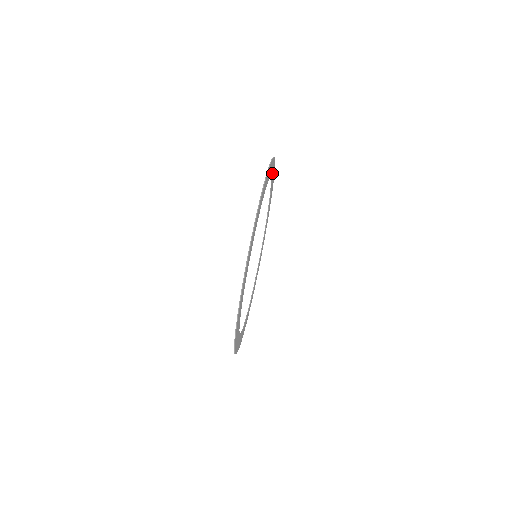
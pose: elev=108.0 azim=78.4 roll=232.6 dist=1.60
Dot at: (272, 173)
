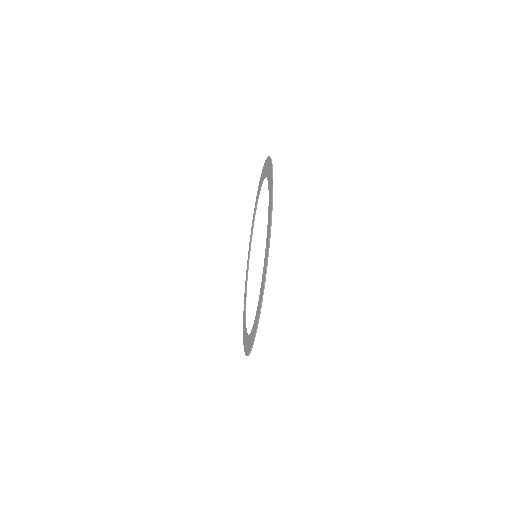
Dot at: occluded
